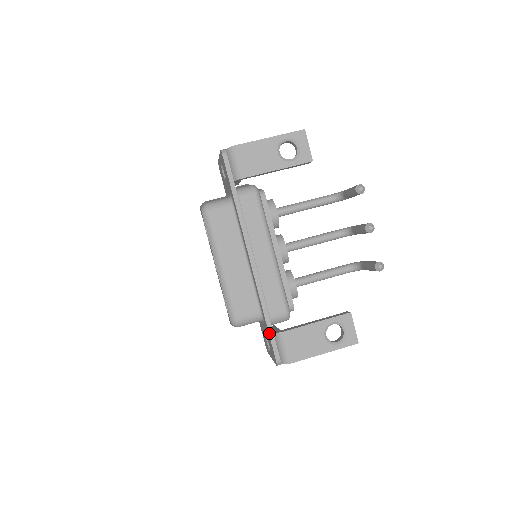
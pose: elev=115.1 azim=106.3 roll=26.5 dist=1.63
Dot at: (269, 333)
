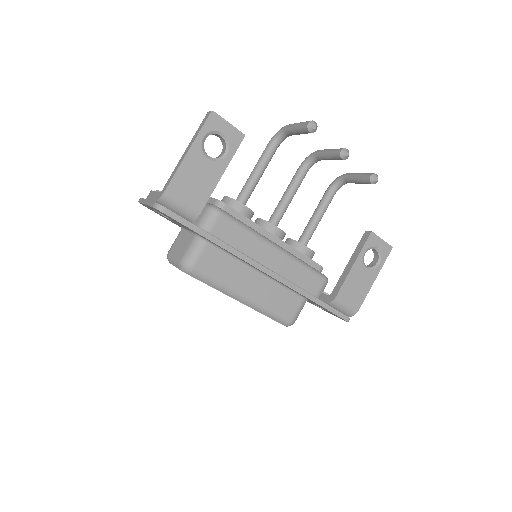
Dot at: (327, 309)
